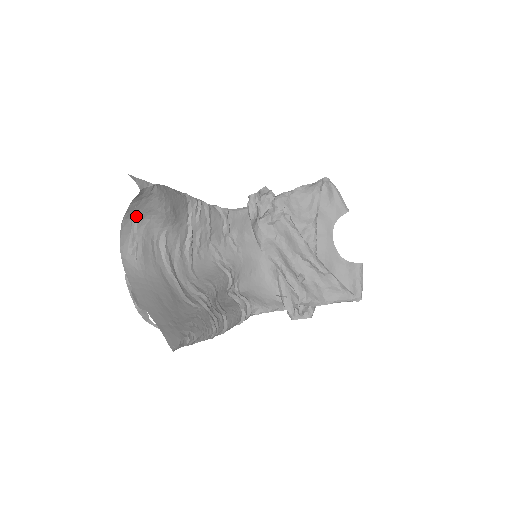
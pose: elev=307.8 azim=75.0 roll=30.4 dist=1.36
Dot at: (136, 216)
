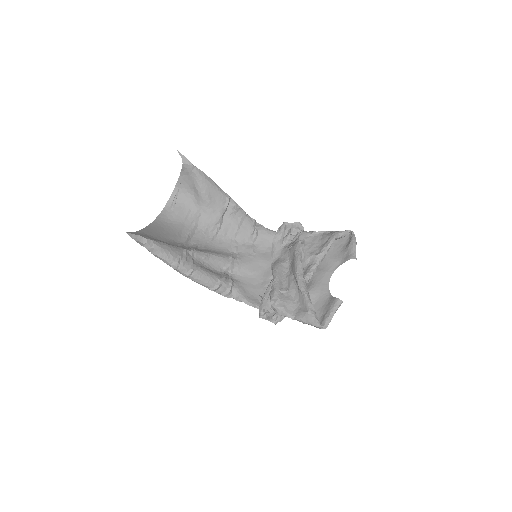
Dot at: (185, 189)
